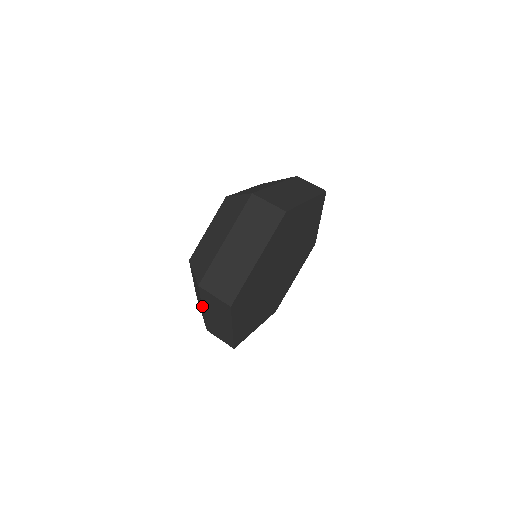
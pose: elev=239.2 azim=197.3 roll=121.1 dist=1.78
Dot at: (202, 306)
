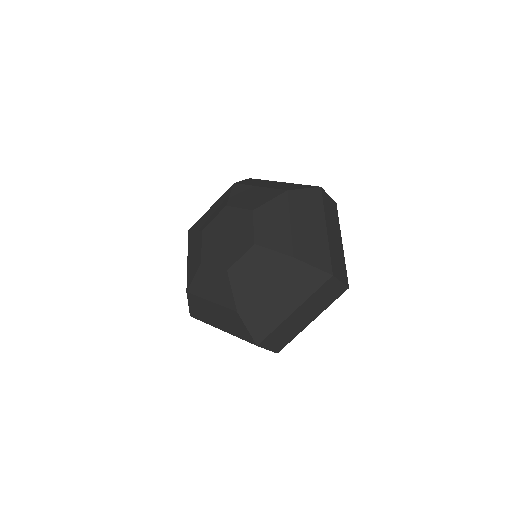
Dot at: occluded
